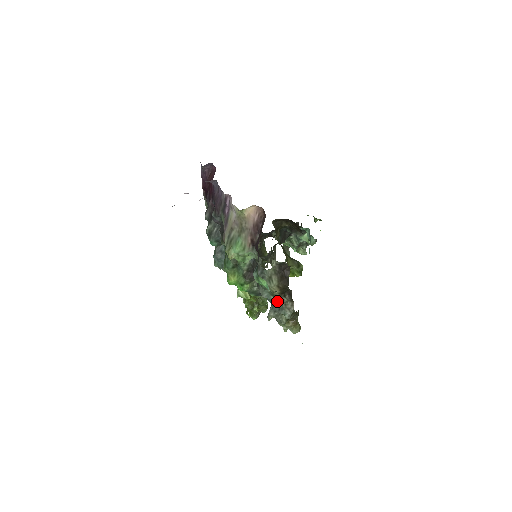
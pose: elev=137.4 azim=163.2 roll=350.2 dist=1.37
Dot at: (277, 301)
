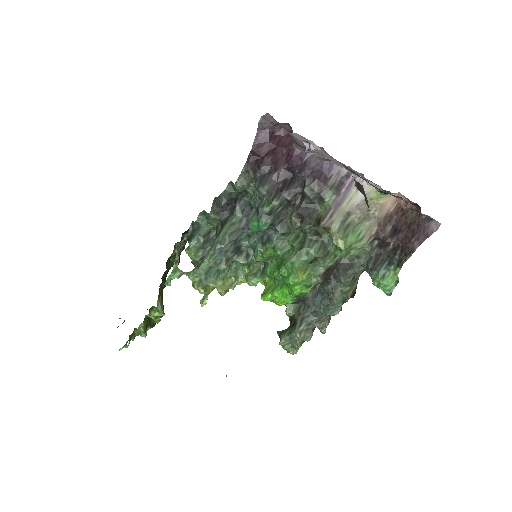
Dot at: (335, 310)
